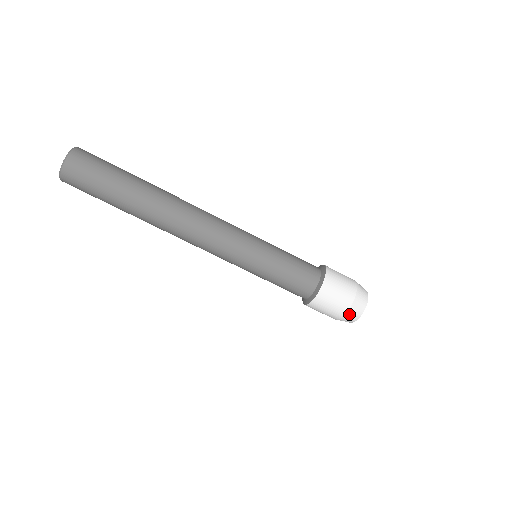
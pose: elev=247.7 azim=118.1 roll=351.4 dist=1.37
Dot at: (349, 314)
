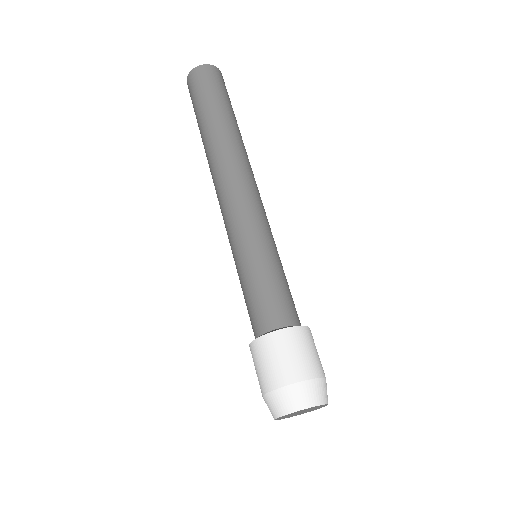
Dot at: (278, 395)
